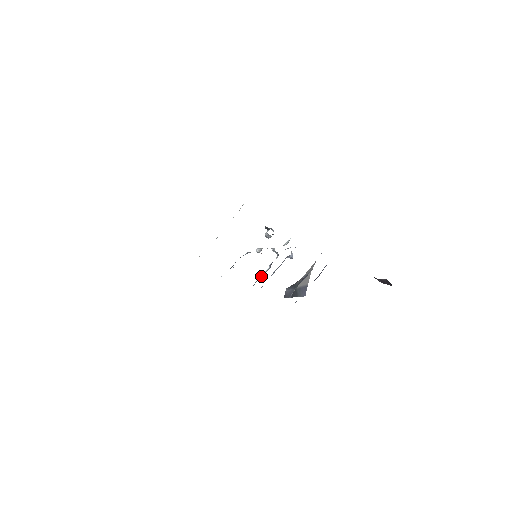
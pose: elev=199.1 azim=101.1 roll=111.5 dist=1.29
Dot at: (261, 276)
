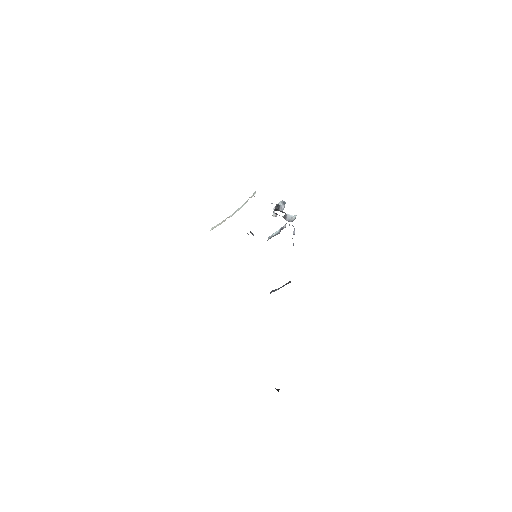
Dot at: (274, 235)
